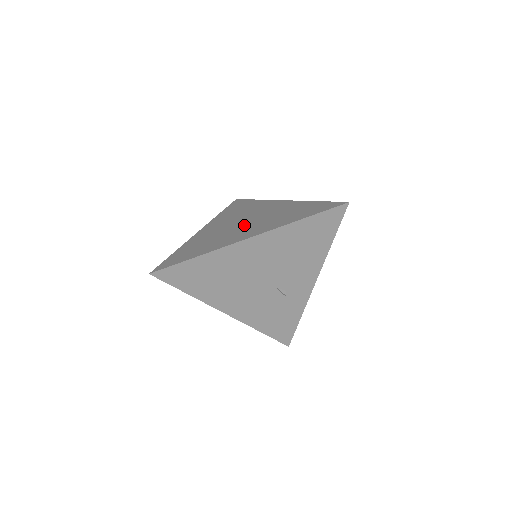
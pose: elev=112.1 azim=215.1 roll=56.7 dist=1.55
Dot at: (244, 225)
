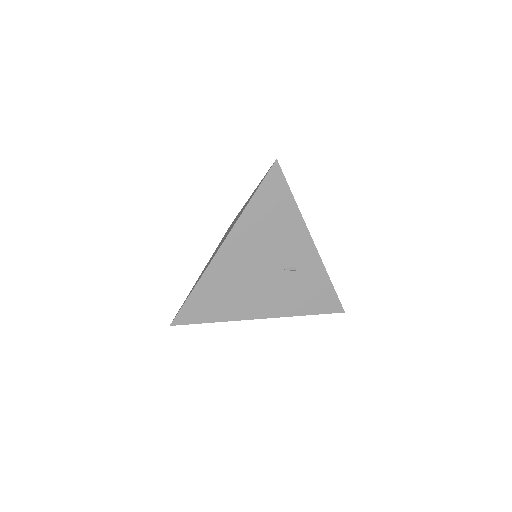
Dot at: occluded
